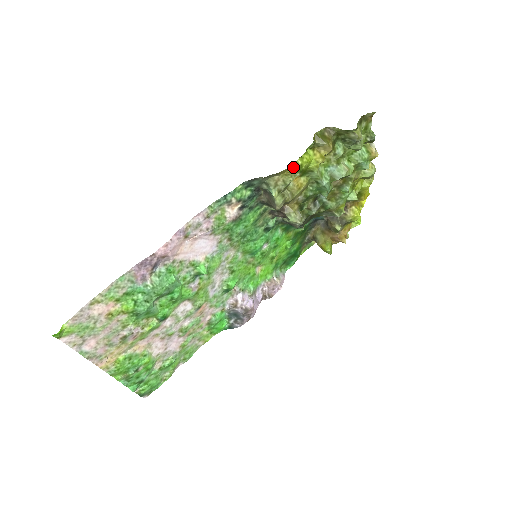
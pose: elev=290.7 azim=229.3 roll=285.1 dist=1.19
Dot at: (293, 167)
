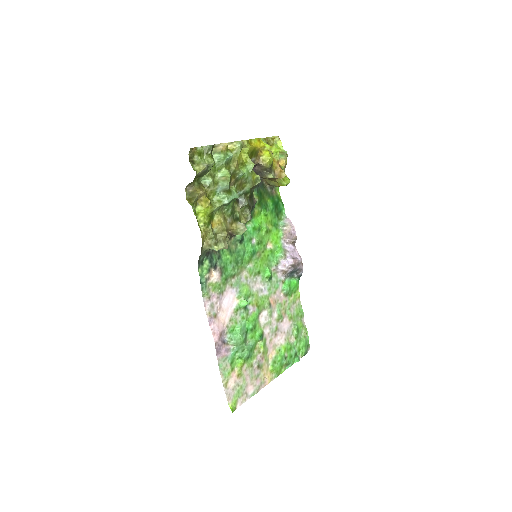
Dot at: (203, 231)
